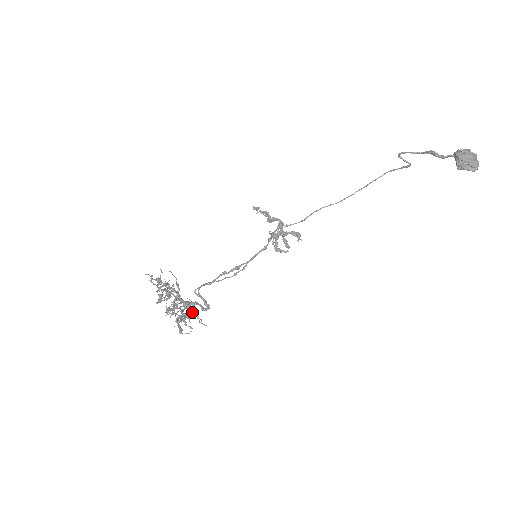
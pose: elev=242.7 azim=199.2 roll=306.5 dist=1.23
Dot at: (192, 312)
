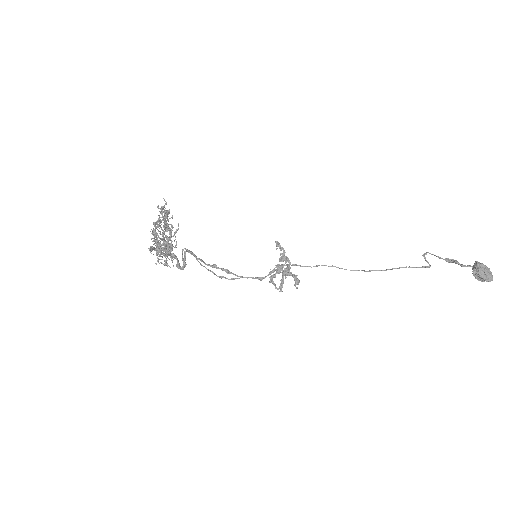
Dot at: occluded
